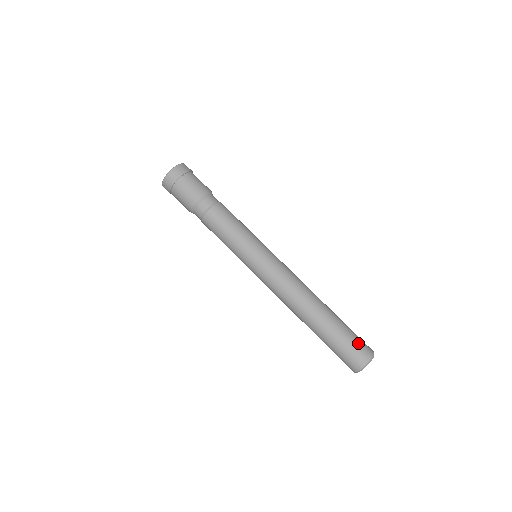
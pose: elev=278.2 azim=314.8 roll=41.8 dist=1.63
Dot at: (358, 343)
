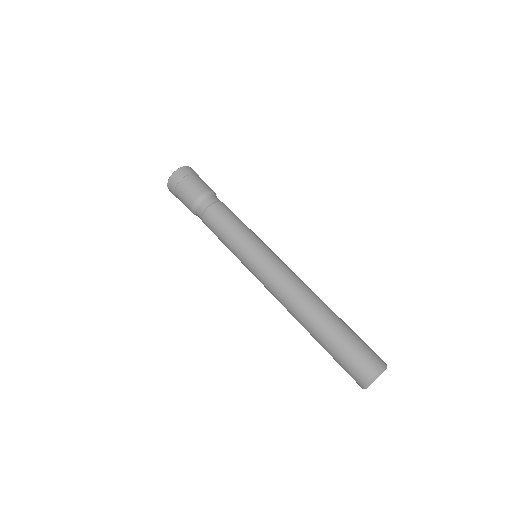
Dot at: occluded
